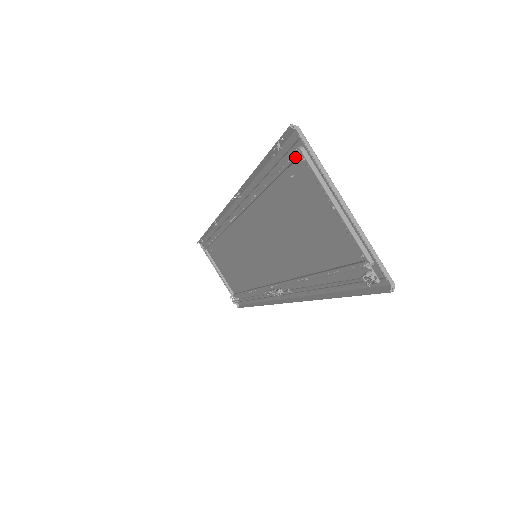
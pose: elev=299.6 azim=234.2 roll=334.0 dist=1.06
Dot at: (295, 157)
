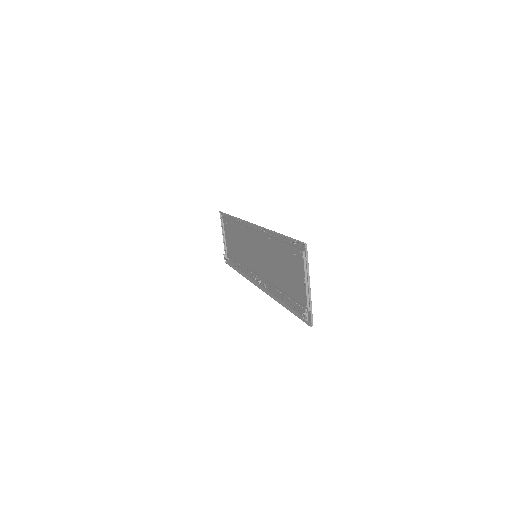
Dot at: (300, 252)
